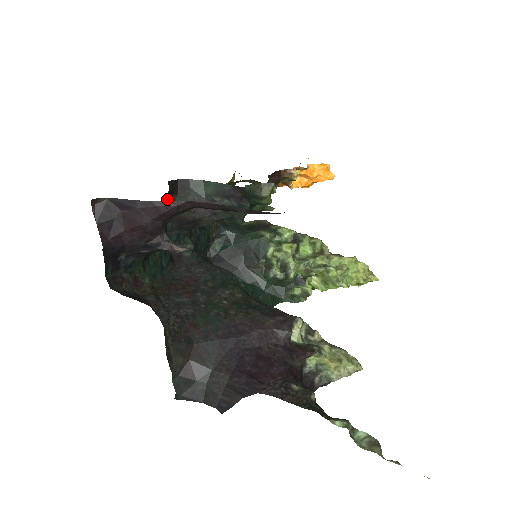
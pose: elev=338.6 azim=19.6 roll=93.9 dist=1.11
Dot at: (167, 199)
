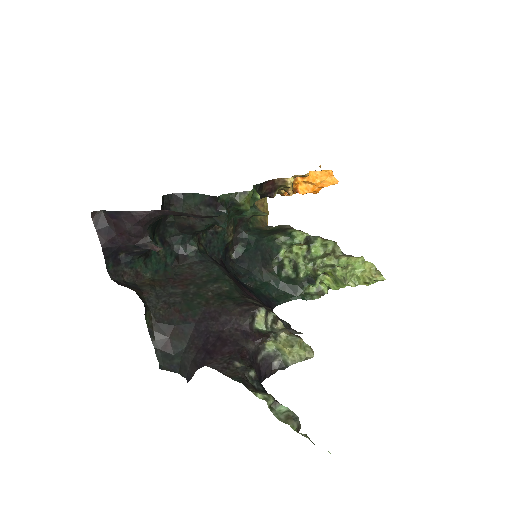
Dot at: occluded
